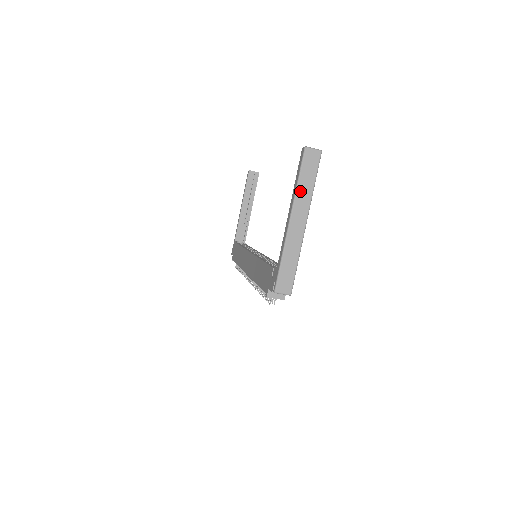
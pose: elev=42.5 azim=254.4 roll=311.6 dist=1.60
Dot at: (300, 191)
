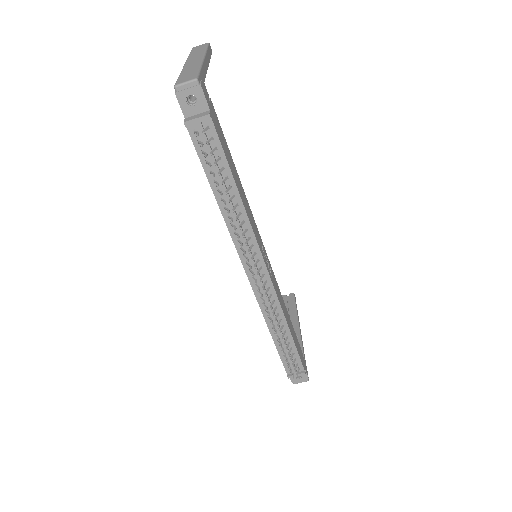
Dot at: (192, 55)
